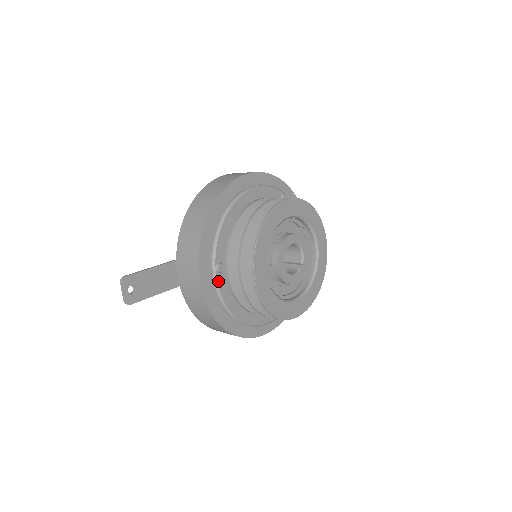
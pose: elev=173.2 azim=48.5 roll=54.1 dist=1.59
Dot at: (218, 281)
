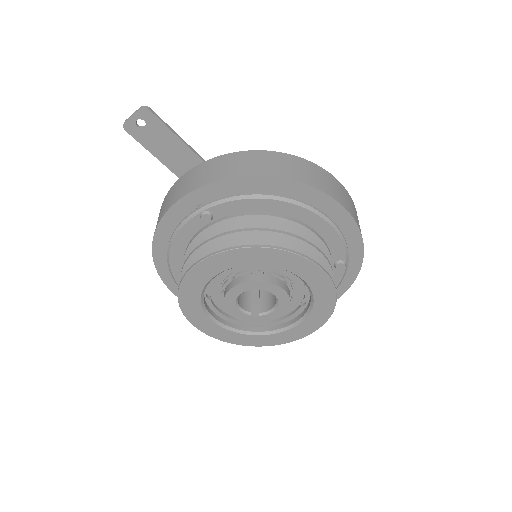
Dot at: (191, 220)
